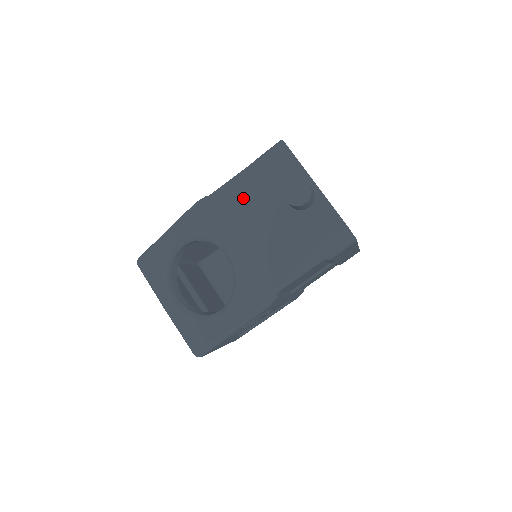
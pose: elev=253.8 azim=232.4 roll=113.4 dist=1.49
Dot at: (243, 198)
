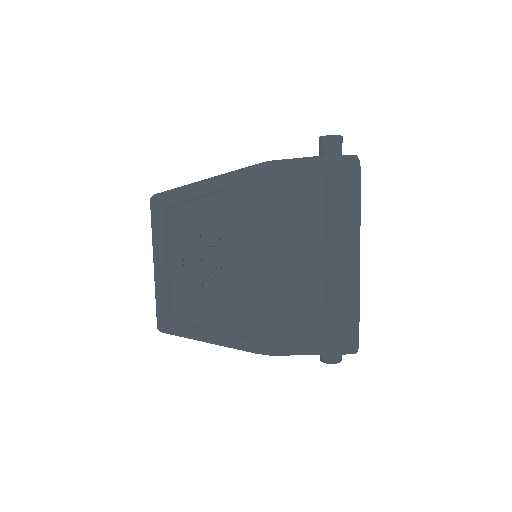
Dot at: occluded
